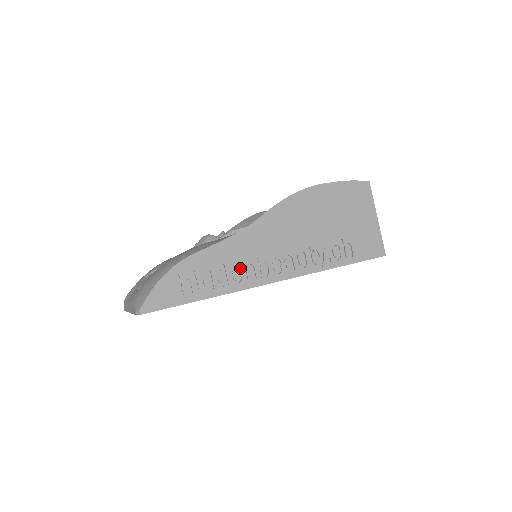
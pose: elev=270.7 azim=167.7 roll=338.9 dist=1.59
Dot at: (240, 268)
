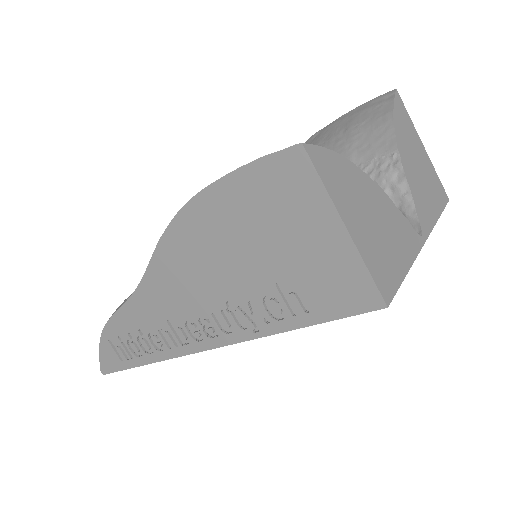
Dot at: (157, 333)
